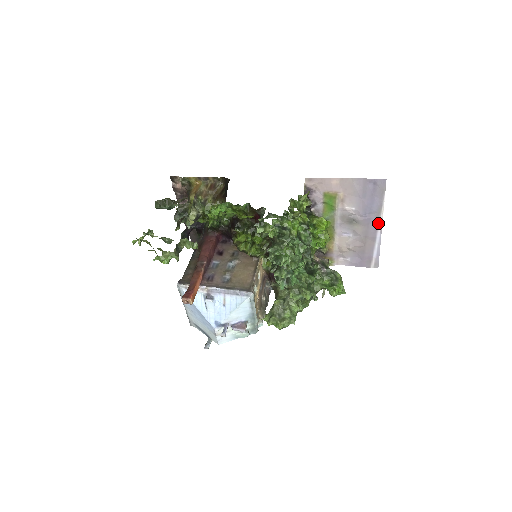
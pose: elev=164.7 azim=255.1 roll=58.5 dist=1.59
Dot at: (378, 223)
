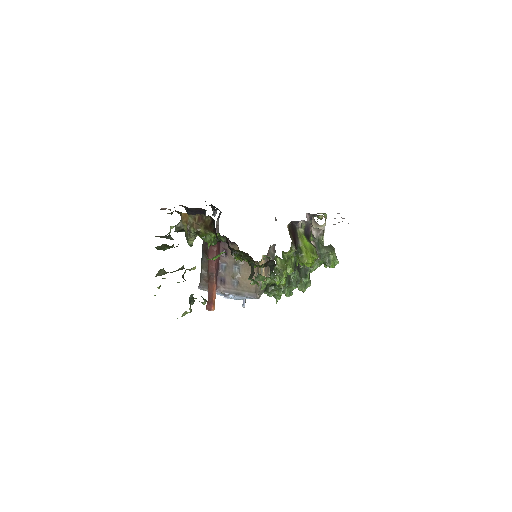
Dot at: occluded
